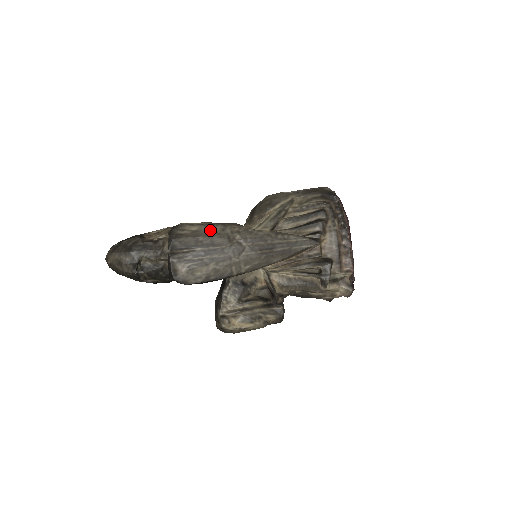
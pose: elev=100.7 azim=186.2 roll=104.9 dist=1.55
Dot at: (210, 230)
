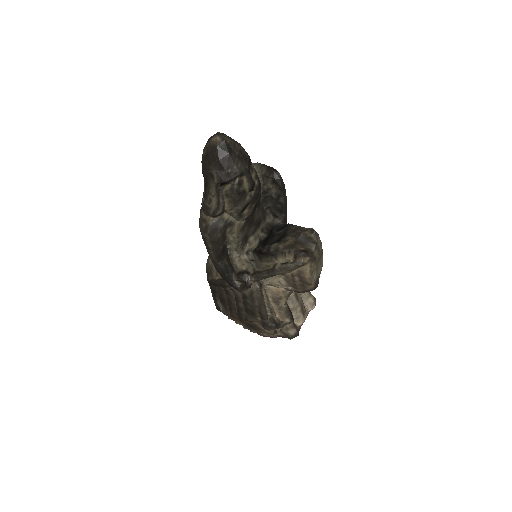
Dot at: occluded
